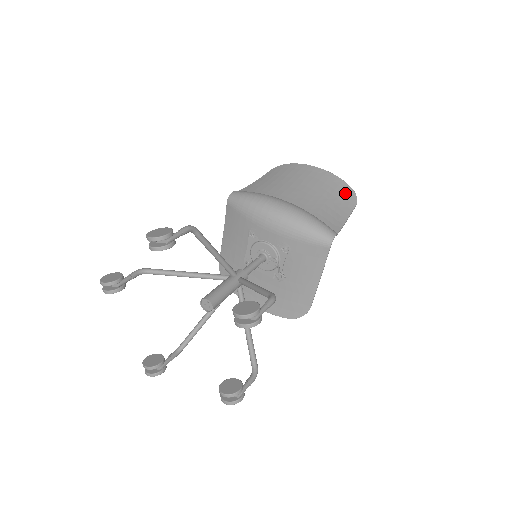
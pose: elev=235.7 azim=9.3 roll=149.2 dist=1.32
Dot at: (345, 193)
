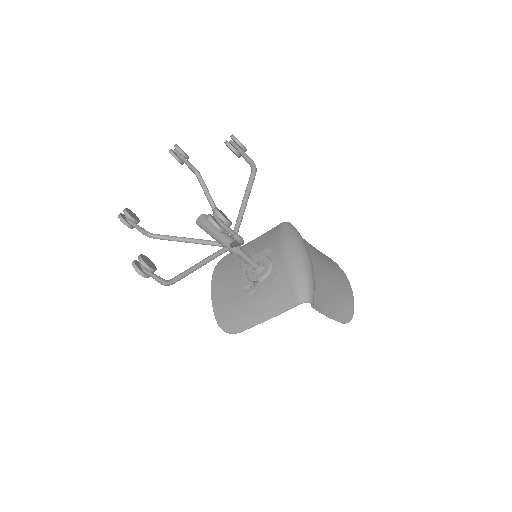
Dot at: (346, 310)
